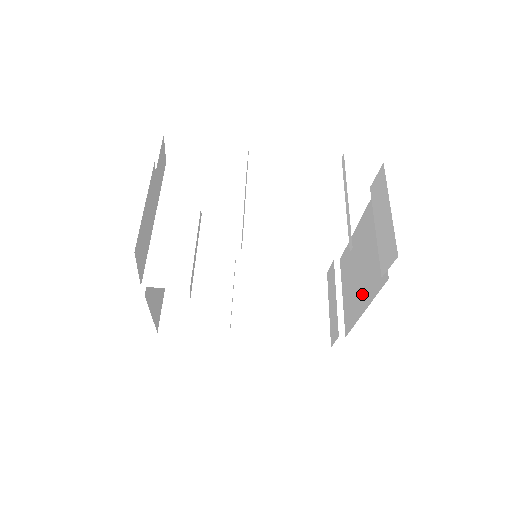
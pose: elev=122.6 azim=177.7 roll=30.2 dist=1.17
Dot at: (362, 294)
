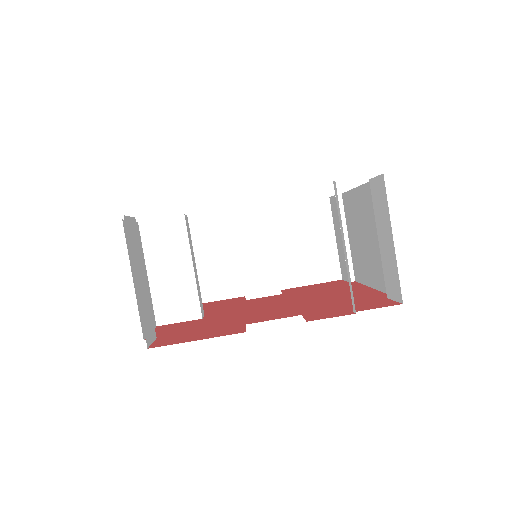
Dot at: (368, 269)
